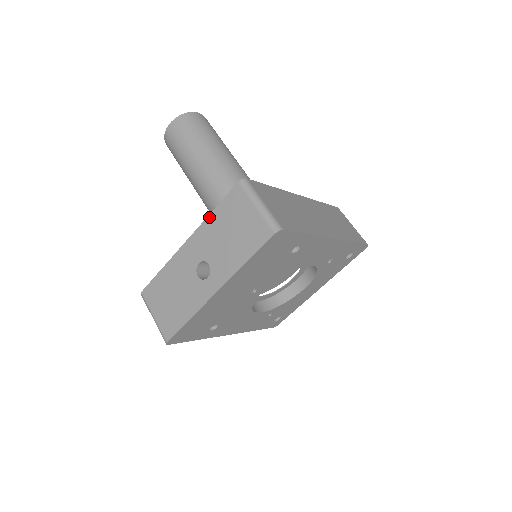
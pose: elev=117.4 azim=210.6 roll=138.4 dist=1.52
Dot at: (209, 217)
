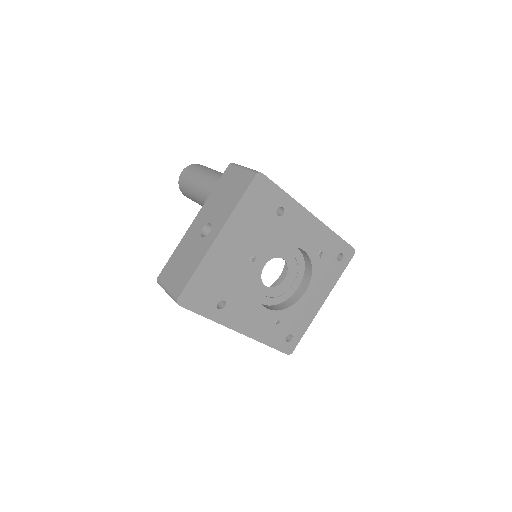
Dot at: (209, 196)
